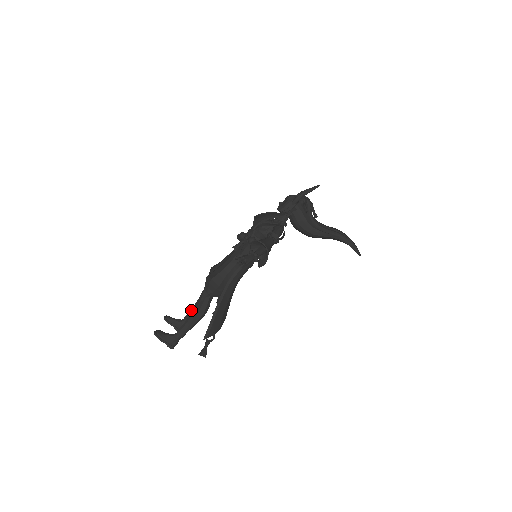
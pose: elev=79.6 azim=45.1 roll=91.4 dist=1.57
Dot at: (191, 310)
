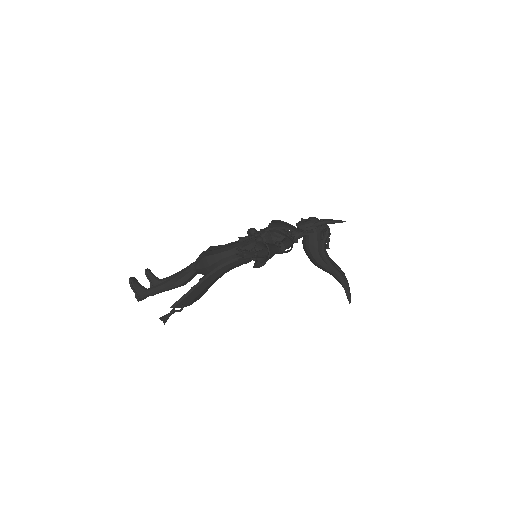
Dot at: (173, 275)
